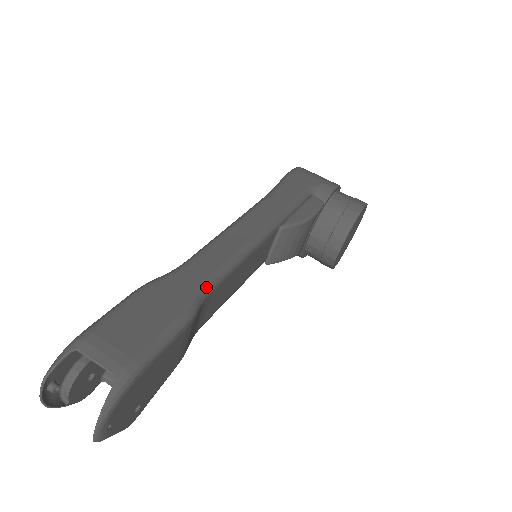
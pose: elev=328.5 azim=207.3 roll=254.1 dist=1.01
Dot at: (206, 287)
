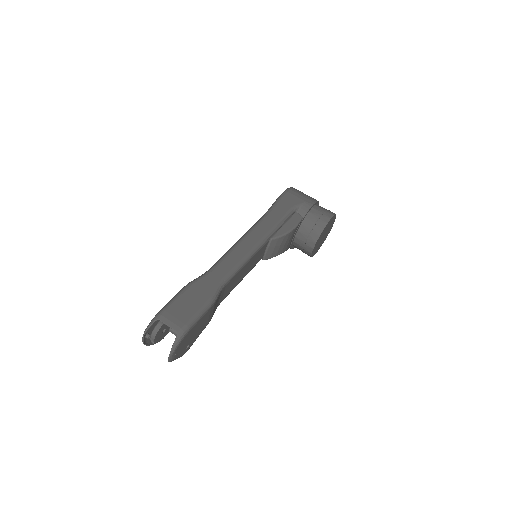
Dot at: (222, 283)
